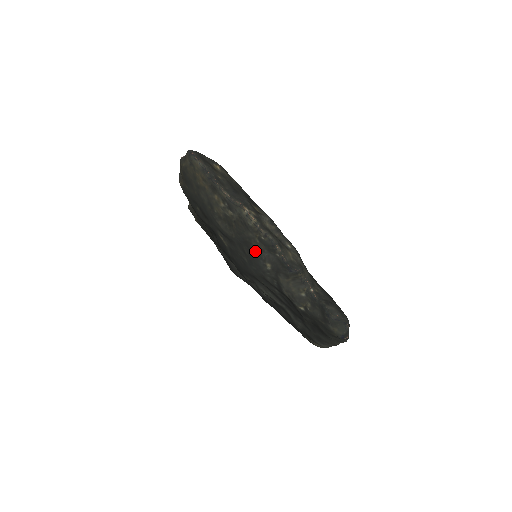
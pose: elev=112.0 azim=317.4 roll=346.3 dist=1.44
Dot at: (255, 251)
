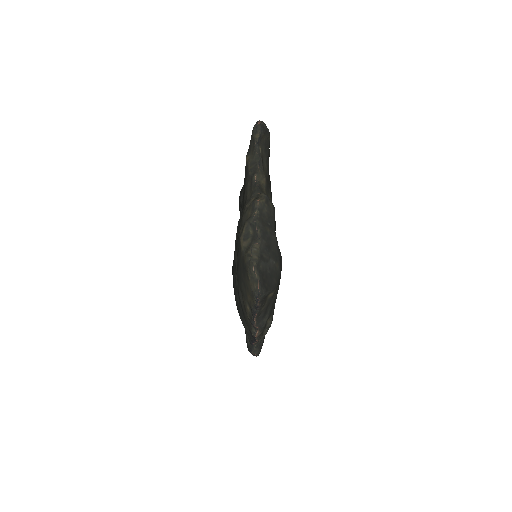
Dot at: (244, 320)
